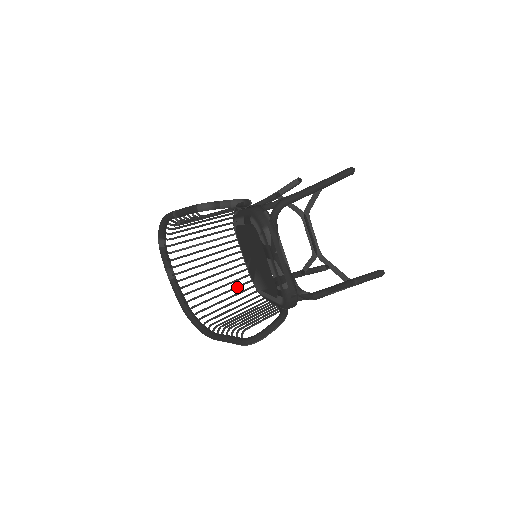
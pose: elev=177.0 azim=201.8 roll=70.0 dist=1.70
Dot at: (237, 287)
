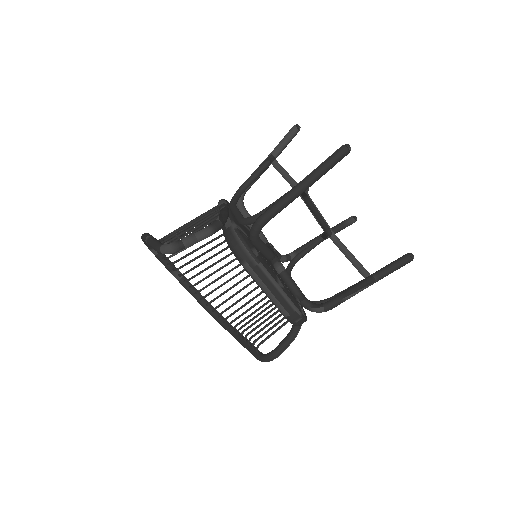
Dot at: occluded
